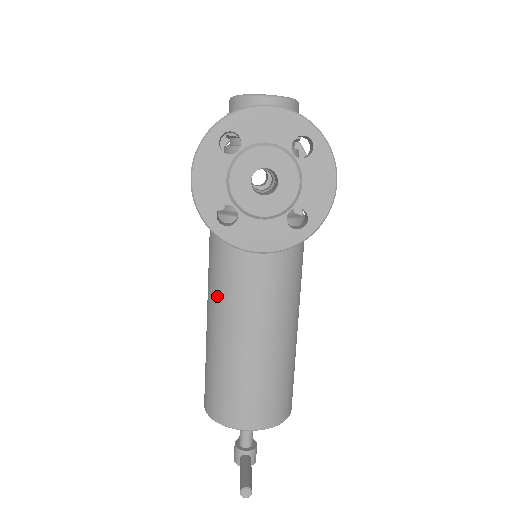
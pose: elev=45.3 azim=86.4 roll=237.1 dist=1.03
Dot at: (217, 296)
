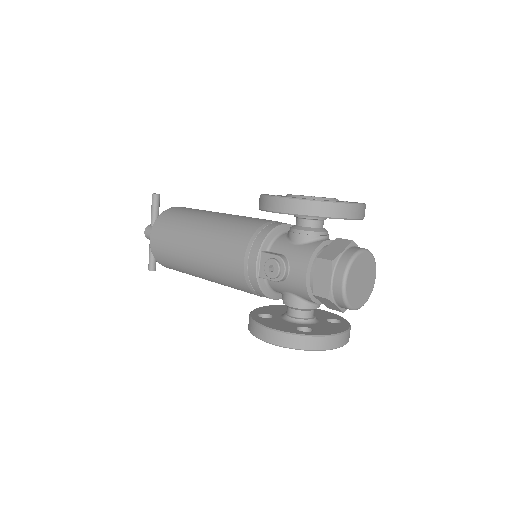
Dot at: (215, 277)
